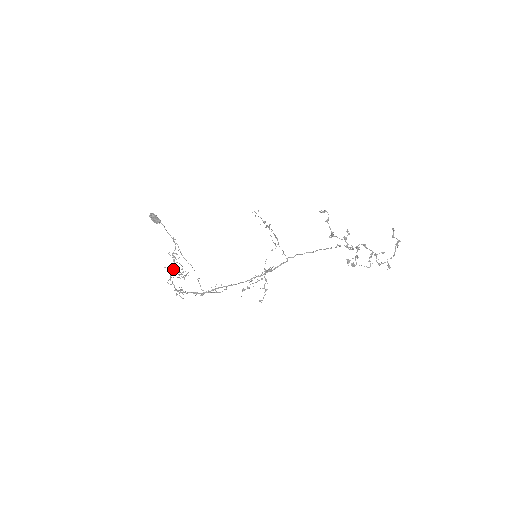
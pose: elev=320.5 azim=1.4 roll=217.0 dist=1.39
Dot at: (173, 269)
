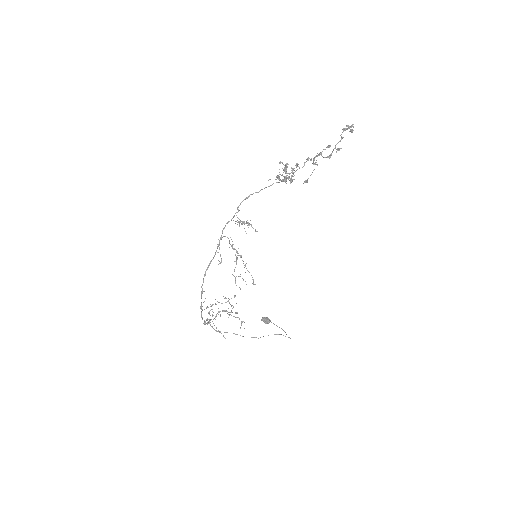
Dot at: (216, 316)
